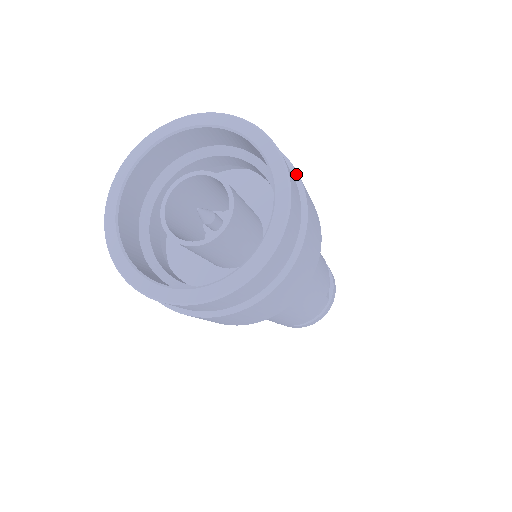
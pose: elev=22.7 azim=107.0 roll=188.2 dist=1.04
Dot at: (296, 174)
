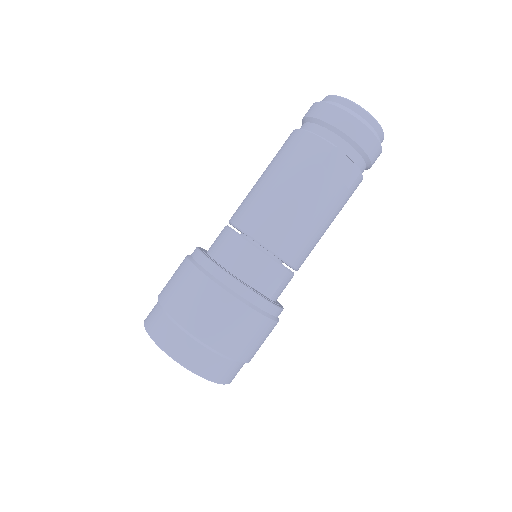
Dot at: (202, 343)
